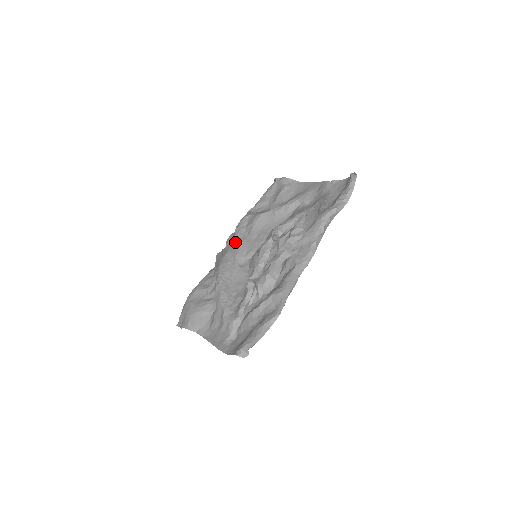
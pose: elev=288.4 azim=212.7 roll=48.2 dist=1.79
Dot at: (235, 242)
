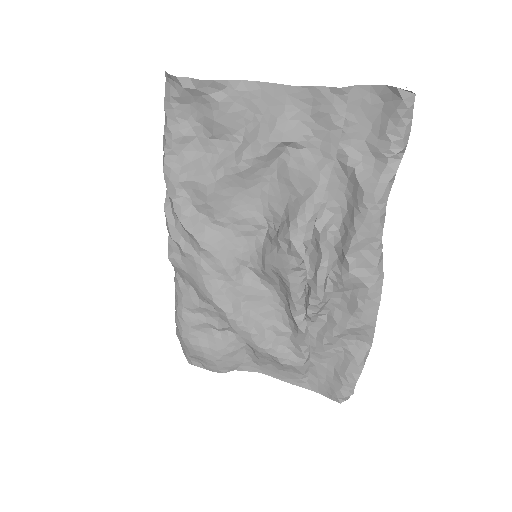
Dot at: (204, 249)
